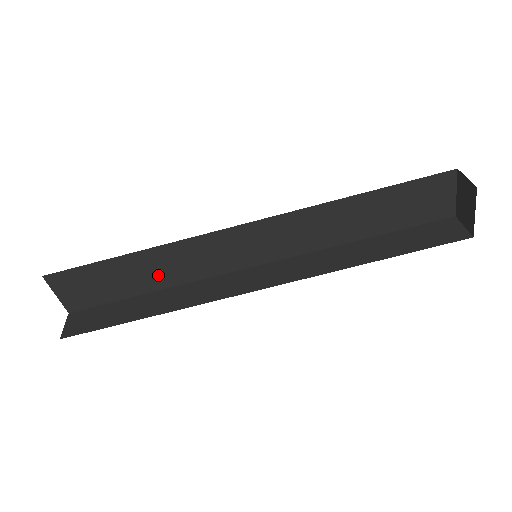
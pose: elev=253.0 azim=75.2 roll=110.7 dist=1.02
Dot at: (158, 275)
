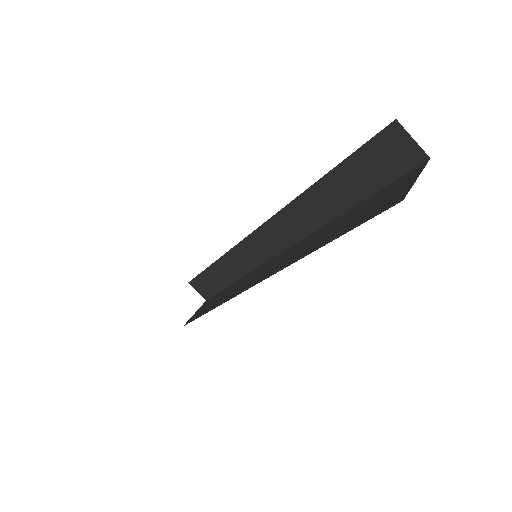
Dot at: occluded
